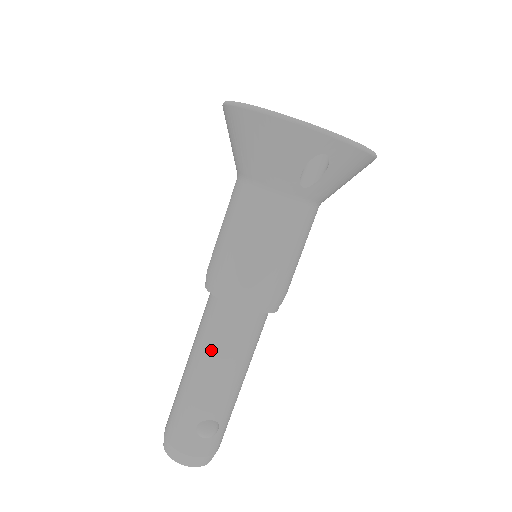
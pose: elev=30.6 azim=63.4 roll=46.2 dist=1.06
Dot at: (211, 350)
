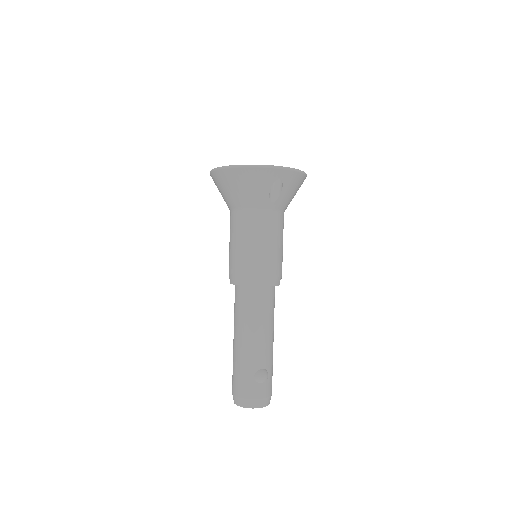
Dot at: (248, 321)
